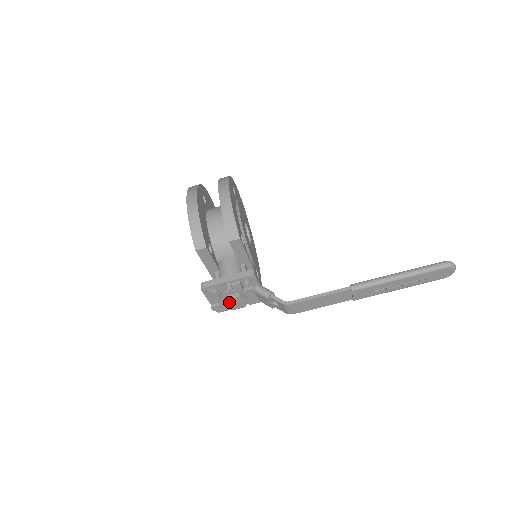
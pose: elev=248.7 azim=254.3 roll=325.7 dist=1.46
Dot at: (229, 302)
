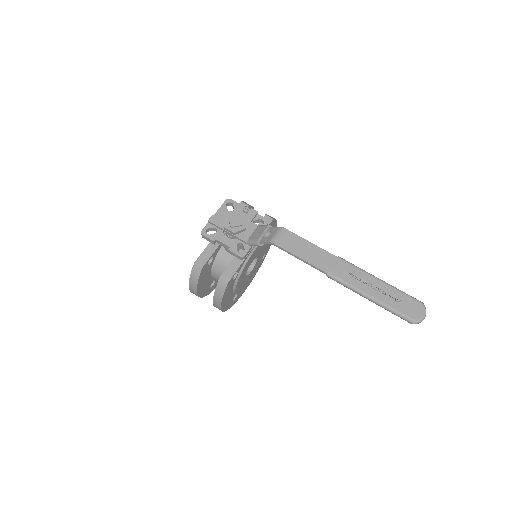
Dot at: (234, 216)
